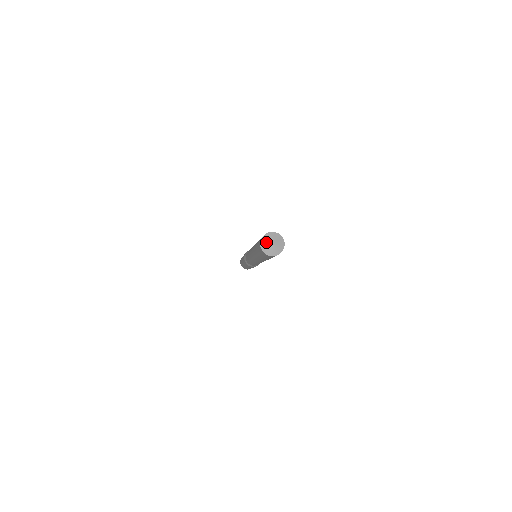
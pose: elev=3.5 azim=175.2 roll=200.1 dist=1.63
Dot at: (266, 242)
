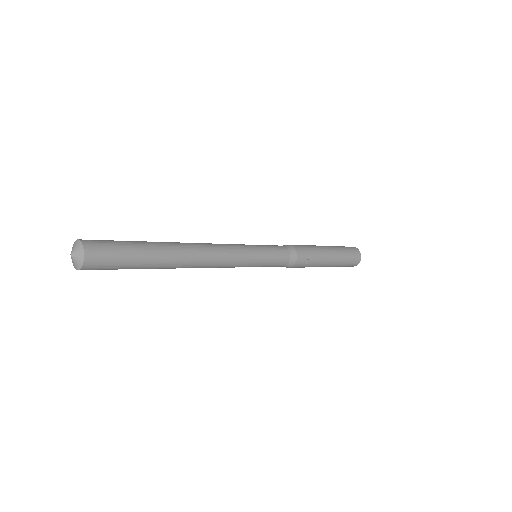
Dot at: occluded
